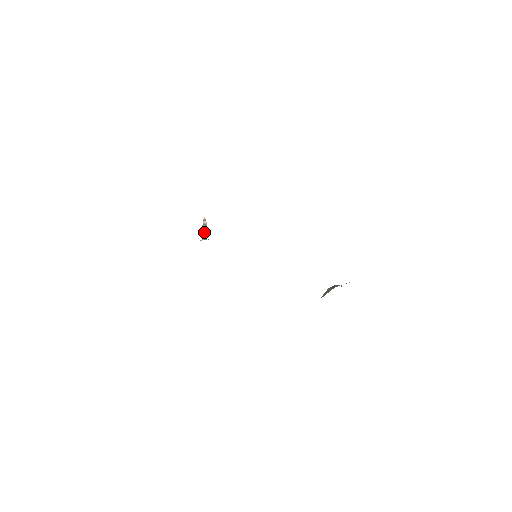
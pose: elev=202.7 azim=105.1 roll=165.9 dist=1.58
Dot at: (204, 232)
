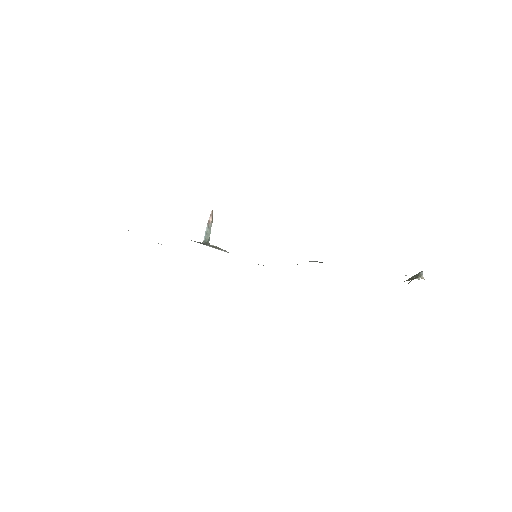
Dot at: (206, 232)
